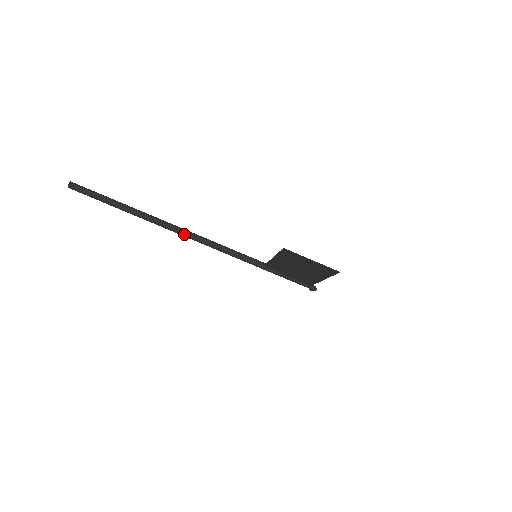
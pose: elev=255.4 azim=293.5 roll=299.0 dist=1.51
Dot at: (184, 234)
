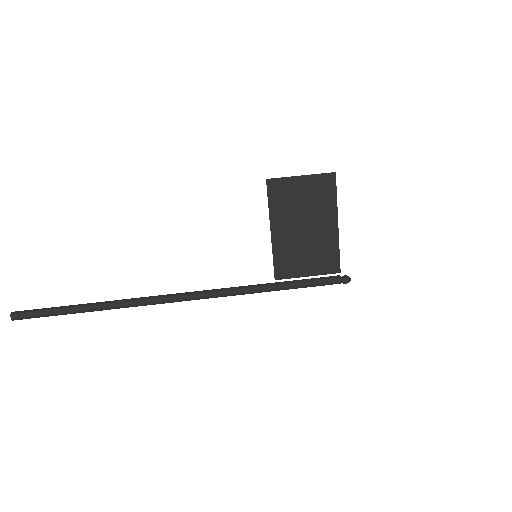
Dot at: (167, 297)
